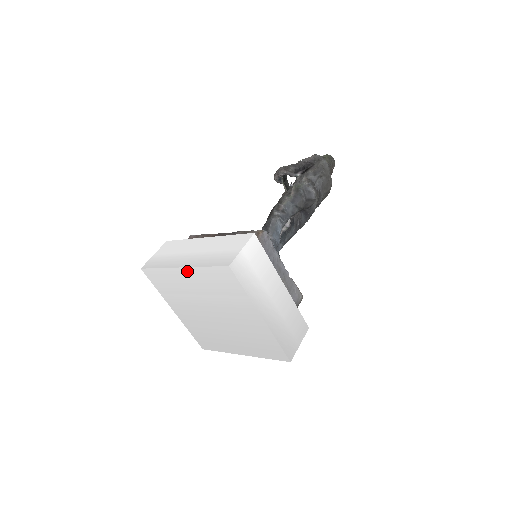
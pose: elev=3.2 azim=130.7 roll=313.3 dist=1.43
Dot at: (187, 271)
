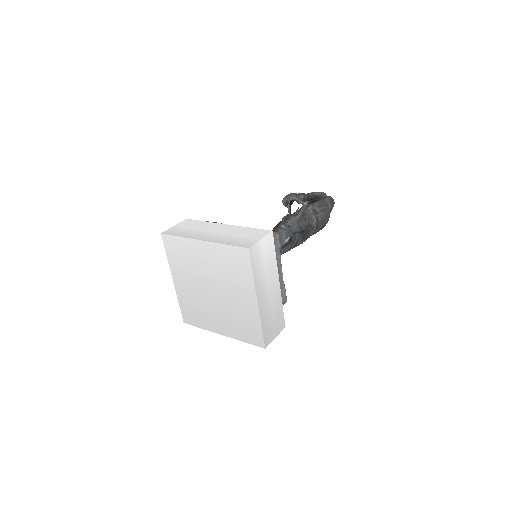
Dot at: (206, 245)
